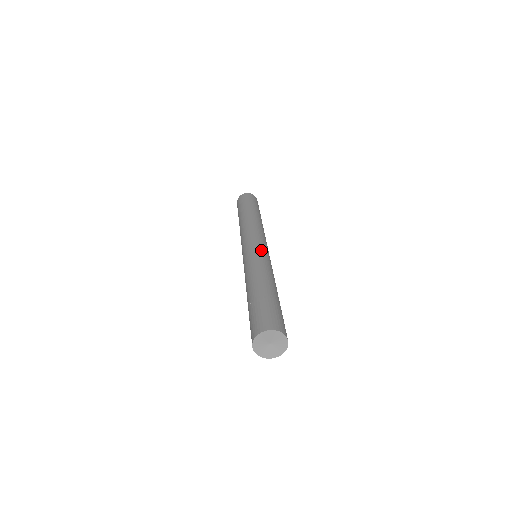
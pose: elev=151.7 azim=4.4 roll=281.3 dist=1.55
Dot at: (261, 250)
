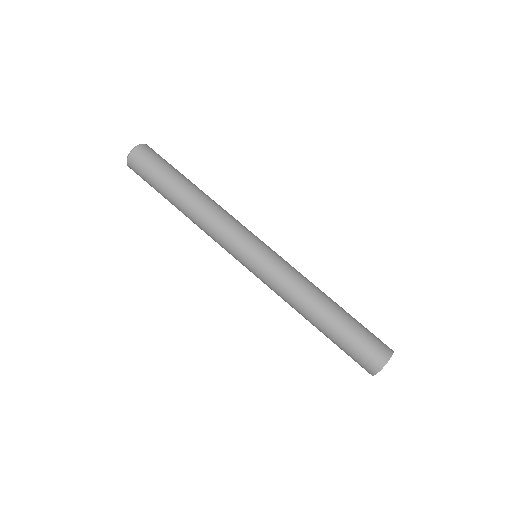
Dot at: (270, 258)
